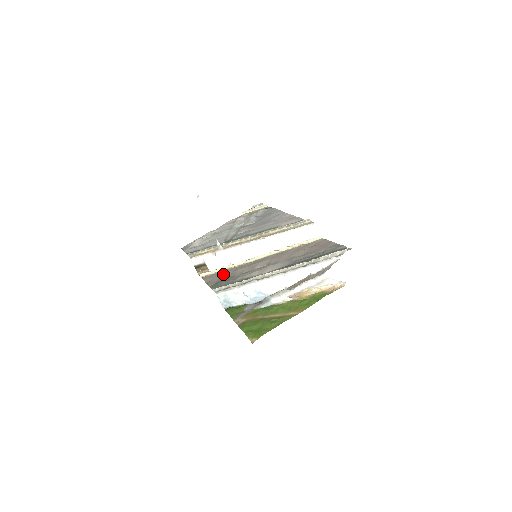
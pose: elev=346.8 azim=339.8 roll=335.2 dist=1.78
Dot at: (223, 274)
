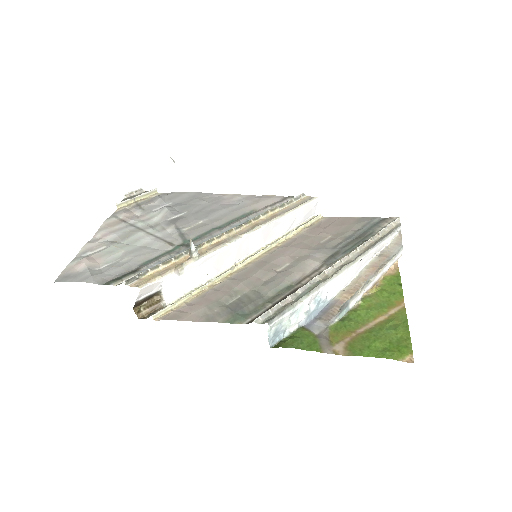
Dot at: (216, 298)
